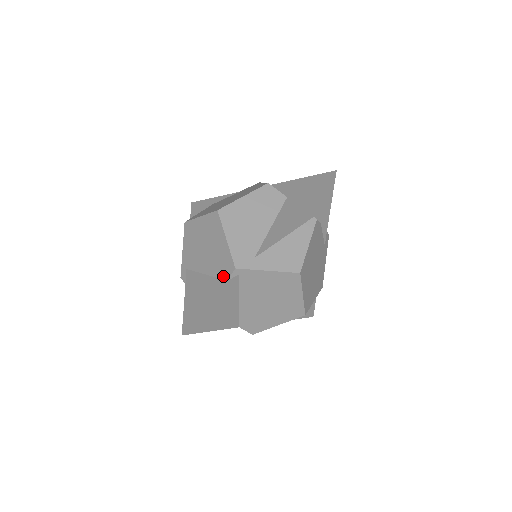
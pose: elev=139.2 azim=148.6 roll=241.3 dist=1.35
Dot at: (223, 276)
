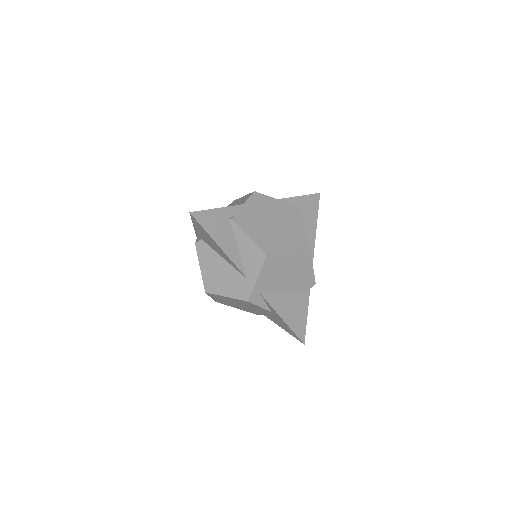
Dot at: (303, 290)
